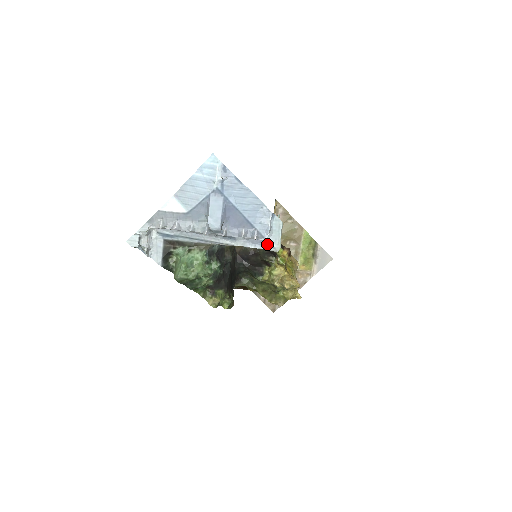
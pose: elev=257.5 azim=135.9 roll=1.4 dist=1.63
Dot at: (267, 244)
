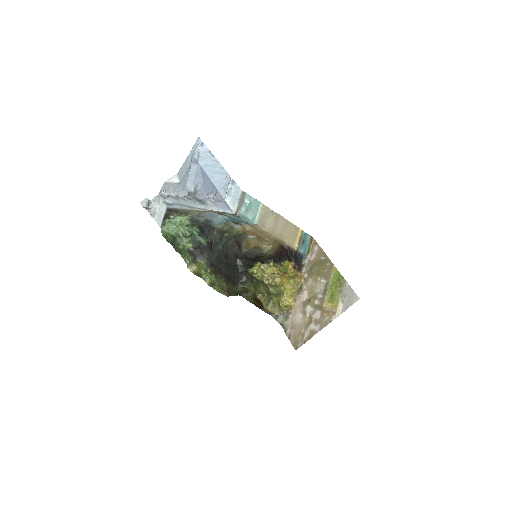
Dot at: (227, 207)
